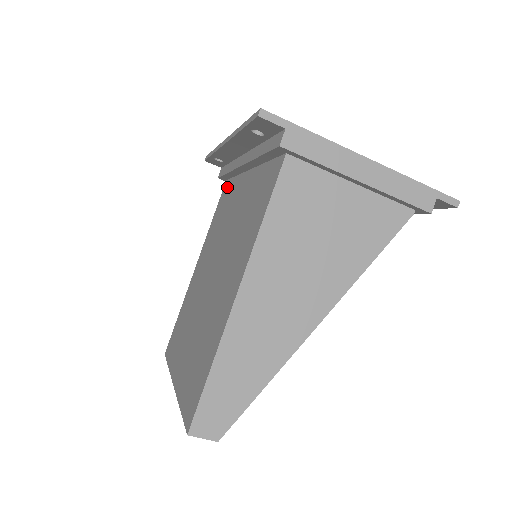
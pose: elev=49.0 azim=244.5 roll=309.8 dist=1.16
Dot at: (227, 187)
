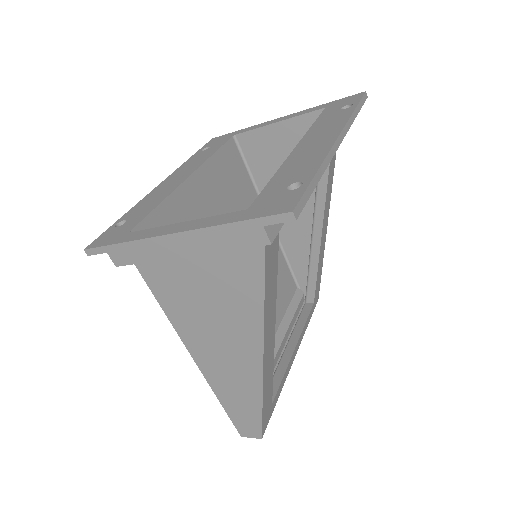
Dot at: occluded
